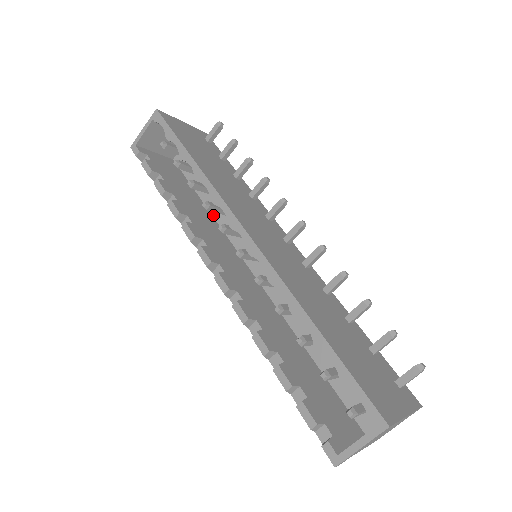
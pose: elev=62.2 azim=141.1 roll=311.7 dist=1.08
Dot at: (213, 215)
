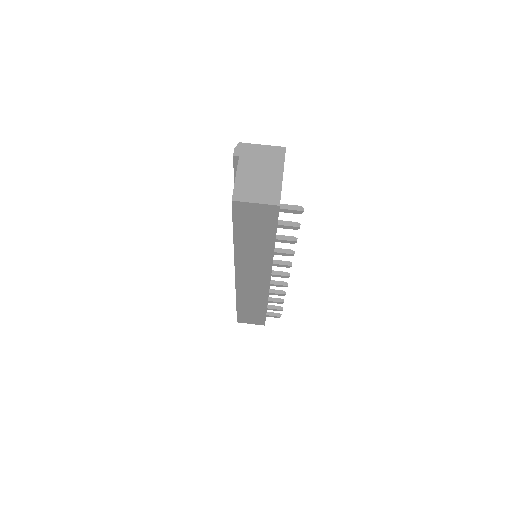
Dot at: occluded
